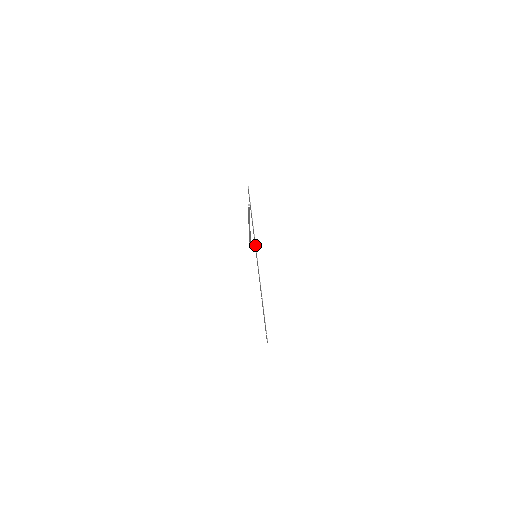
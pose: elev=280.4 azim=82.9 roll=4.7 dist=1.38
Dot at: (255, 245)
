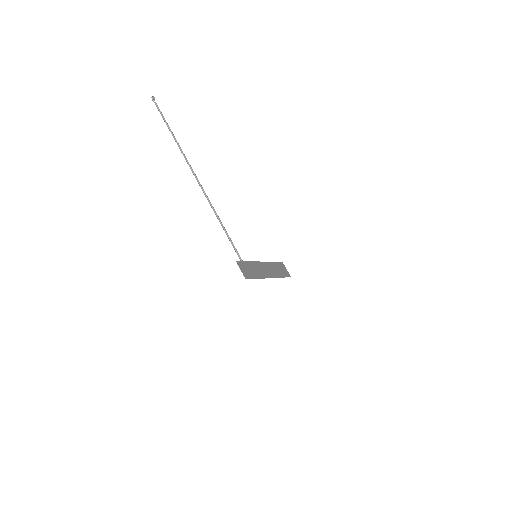
Dot at: occluded
